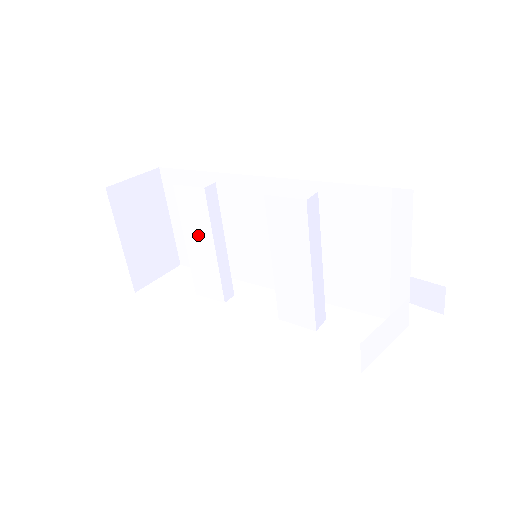
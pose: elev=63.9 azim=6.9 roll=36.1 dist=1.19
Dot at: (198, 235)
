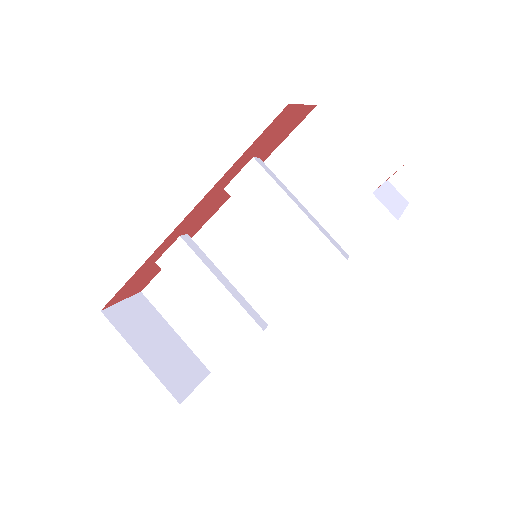
Dot at: (200, 286)
